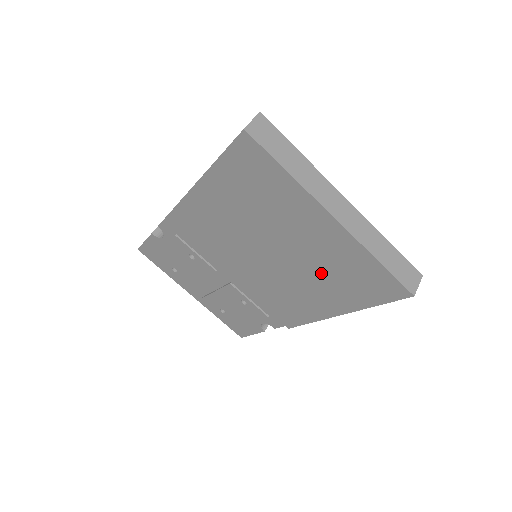
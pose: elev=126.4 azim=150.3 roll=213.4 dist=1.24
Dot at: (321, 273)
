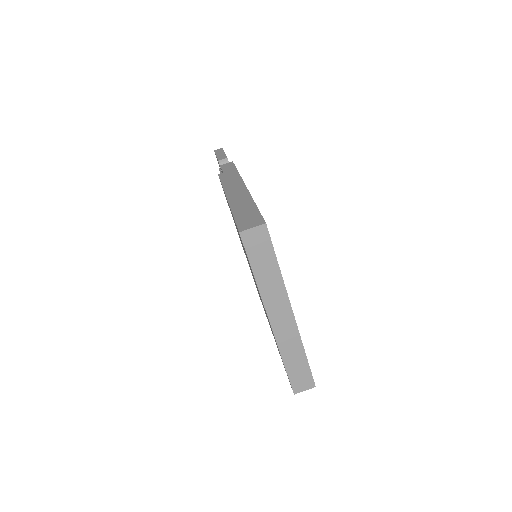
Dot at: occluded
